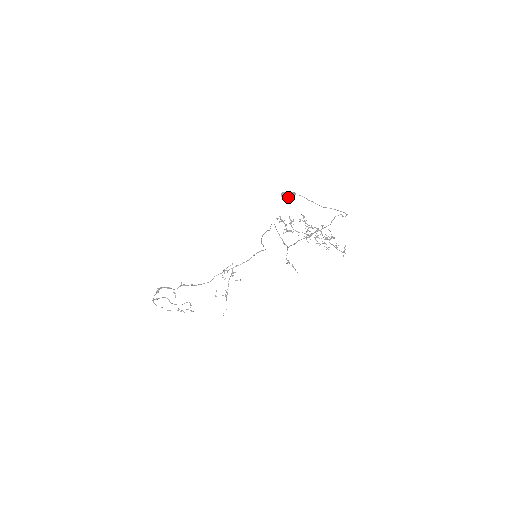
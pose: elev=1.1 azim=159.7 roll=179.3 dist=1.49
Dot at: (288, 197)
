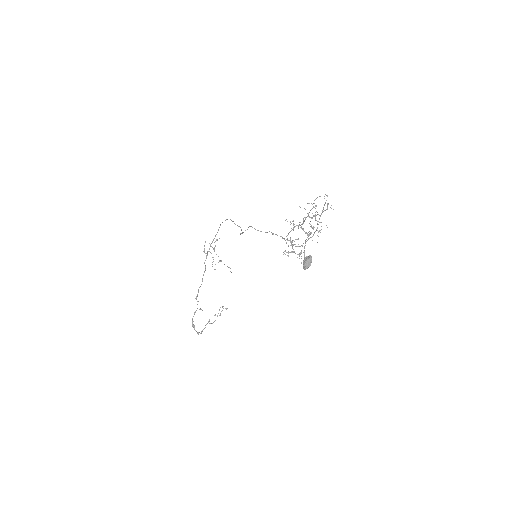
Dot at: (310, 265)
